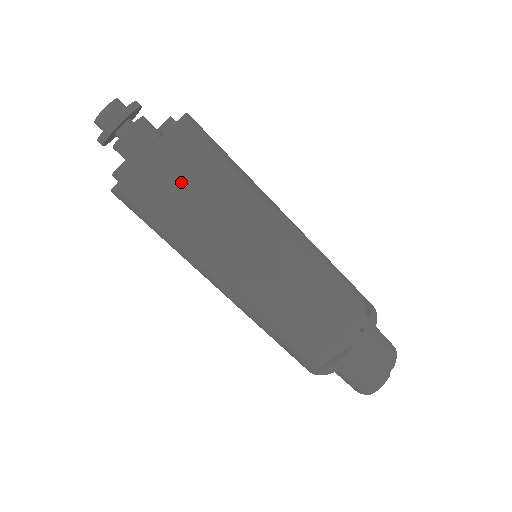
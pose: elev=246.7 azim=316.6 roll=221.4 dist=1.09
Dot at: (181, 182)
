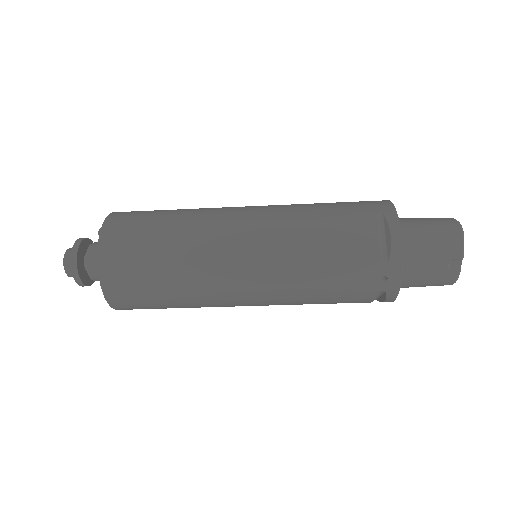
Dot at: (145, 302)
